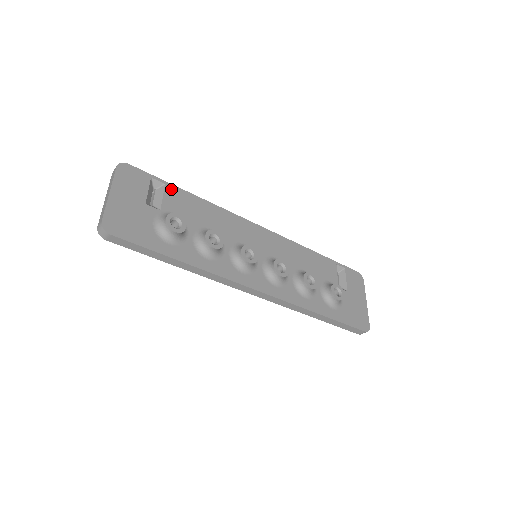
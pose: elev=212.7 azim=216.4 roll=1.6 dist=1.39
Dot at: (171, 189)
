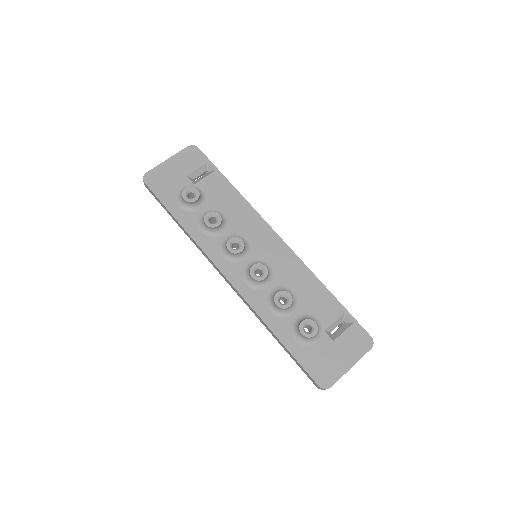
Dot at: (217, 175)
